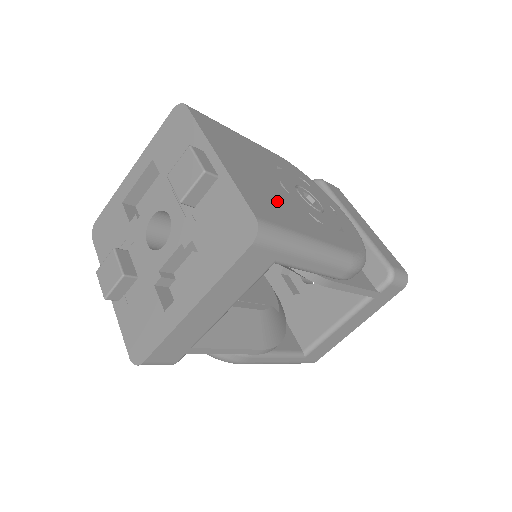
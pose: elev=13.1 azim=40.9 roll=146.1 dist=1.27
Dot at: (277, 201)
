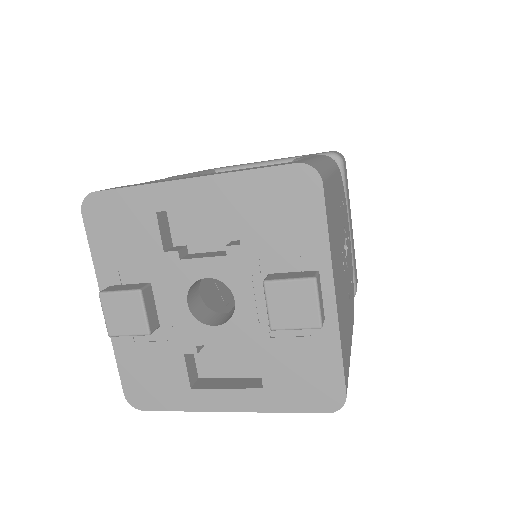
Dot at: (345, 316)
